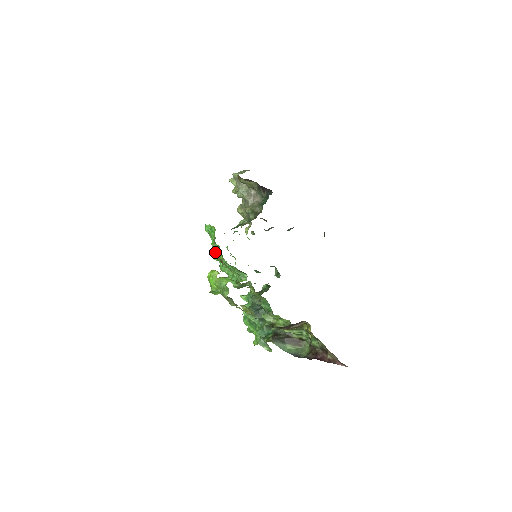
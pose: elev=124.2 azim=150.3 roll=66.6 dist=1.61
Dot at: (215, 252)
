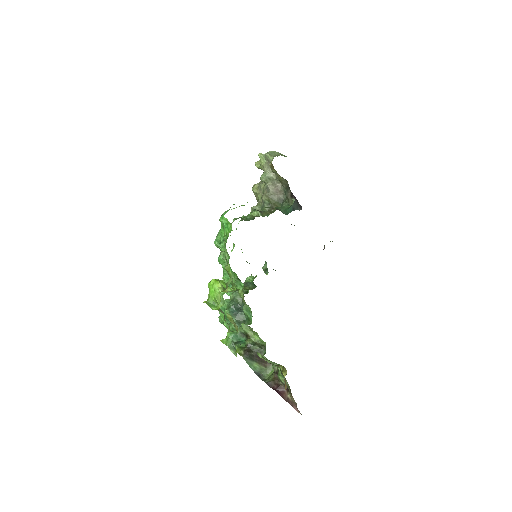
Dot at: (223, 254)
